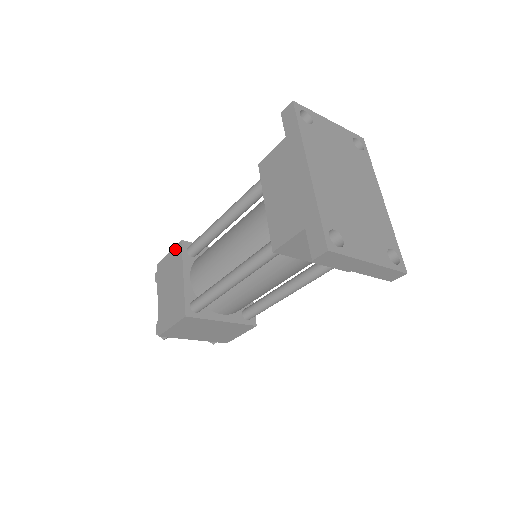
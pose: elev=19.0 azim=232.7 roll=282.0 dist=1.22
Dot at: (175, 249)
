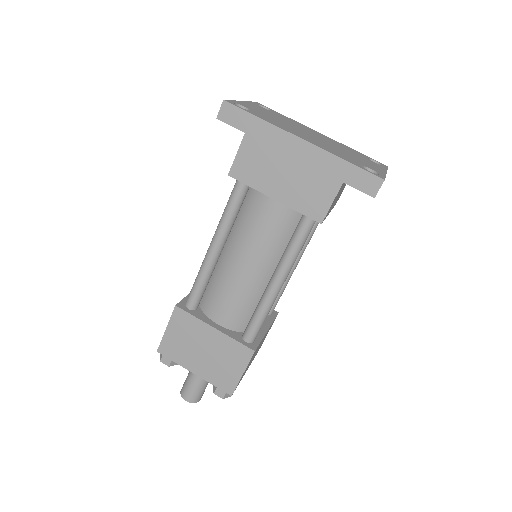
Dot at: (174, 319)
